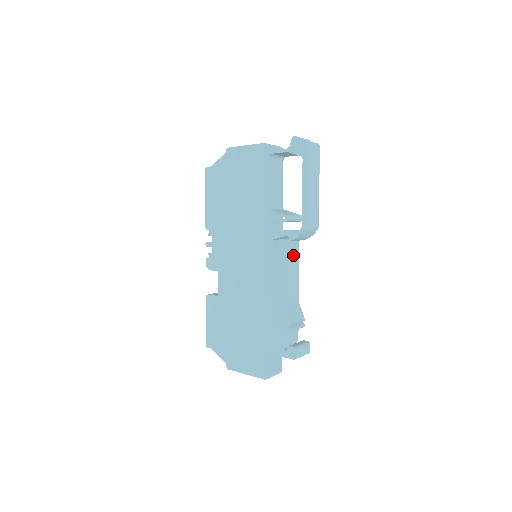
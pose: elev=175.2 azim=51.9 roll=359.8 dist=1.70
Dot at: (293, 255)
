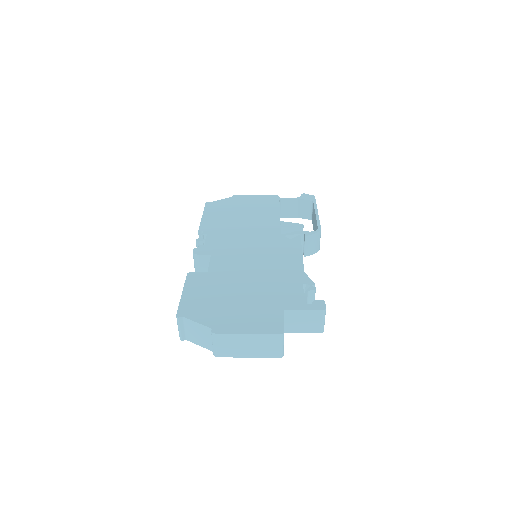
Dot at: occluded
